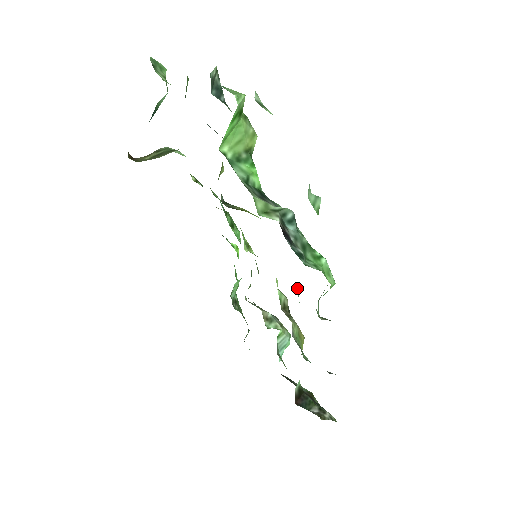
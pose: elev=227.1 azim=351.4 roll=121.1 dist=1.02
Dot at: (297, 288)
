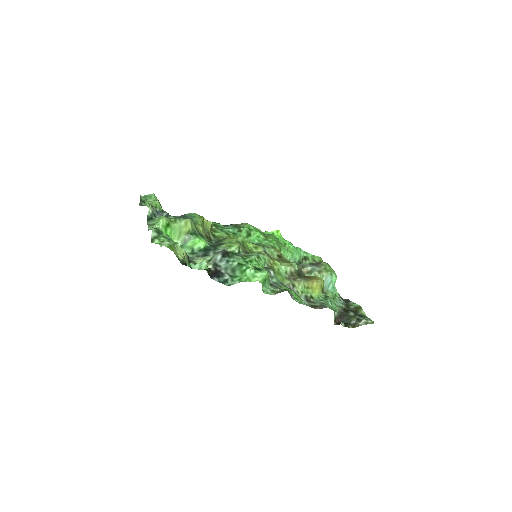
Dot at: (271, 273)
